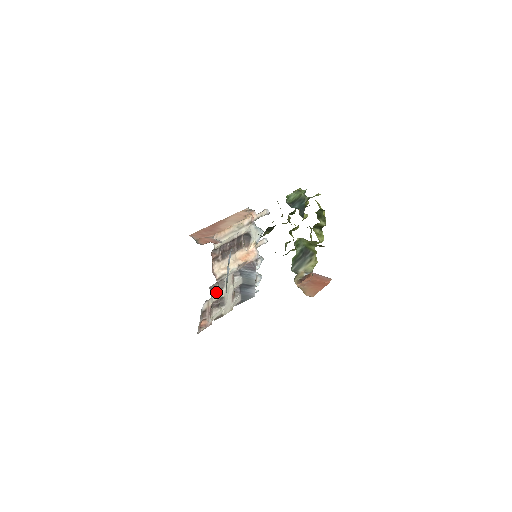
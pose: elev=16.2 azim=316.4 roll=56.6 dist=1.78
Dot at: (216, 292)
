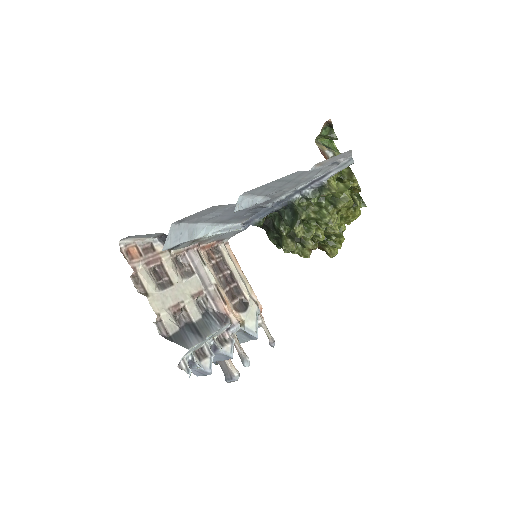
Dot at: (176, 268)
